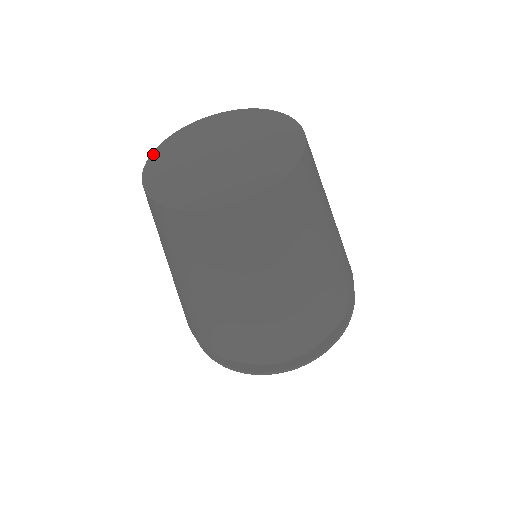
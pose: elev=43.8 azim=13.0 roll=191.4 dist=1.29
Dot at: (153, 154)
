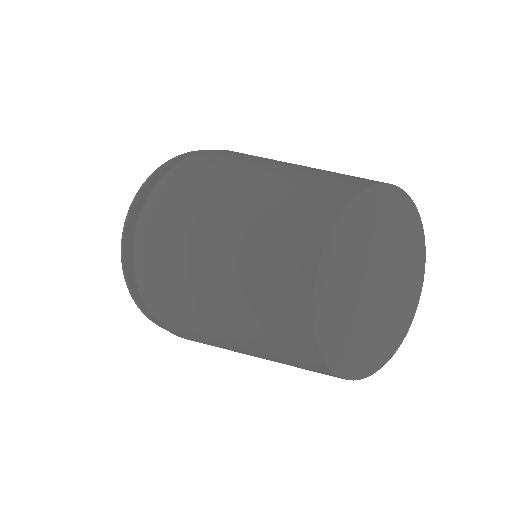
Dot at: (319, 287)
